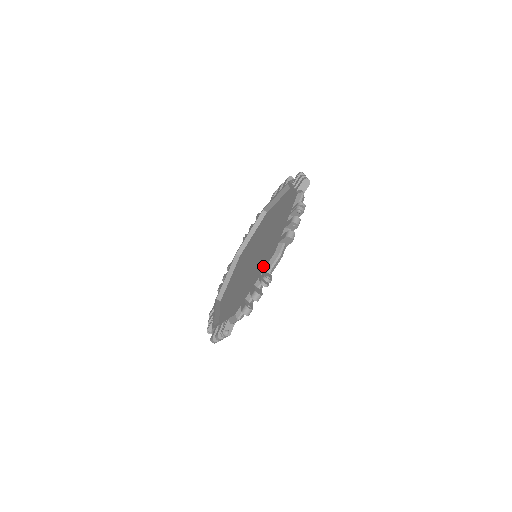
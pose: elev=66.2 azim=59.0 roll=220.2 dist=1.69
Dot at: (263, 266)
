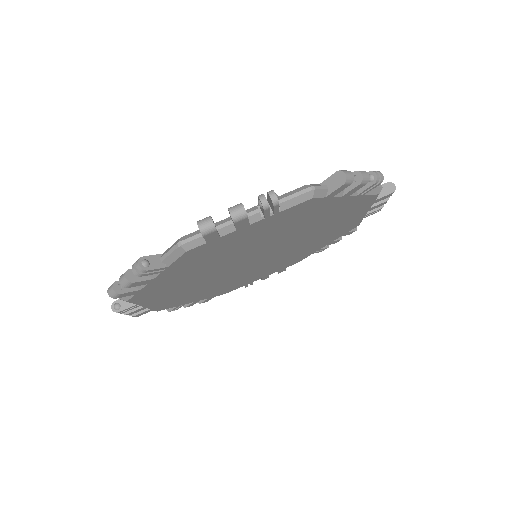
Dot at: occluded
